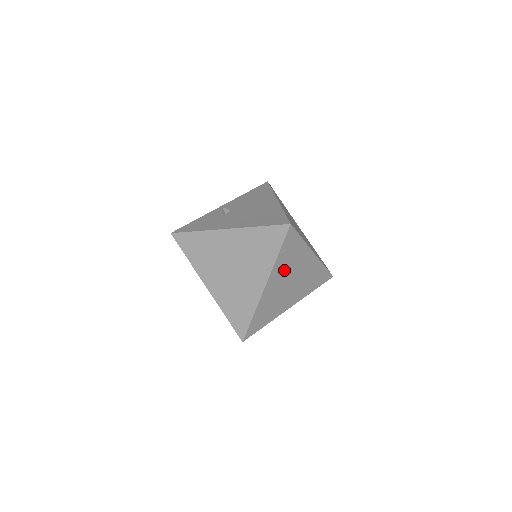
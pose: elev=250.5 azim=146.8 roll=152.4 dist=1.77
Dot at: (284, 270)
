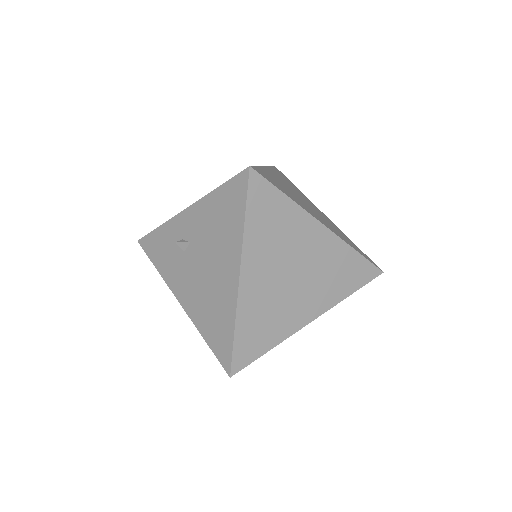
Dot at: occluded
